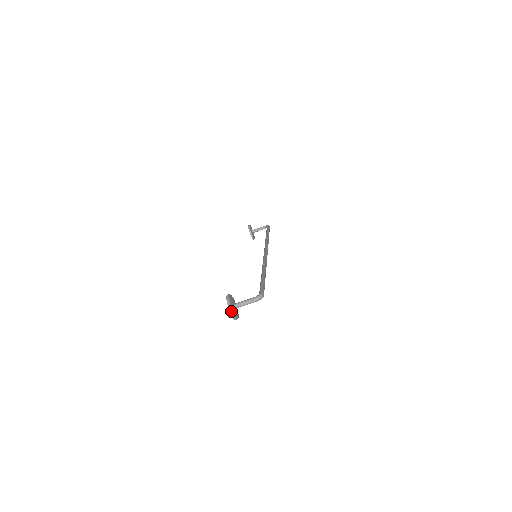
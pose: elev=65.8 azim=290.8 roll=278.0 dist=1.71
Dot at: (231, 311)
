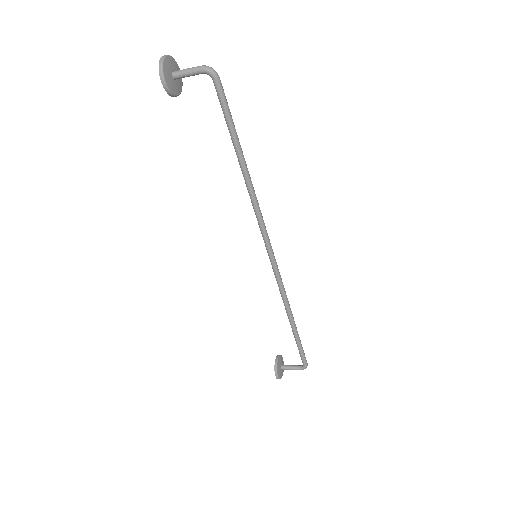
Dot at: (282, 375)
